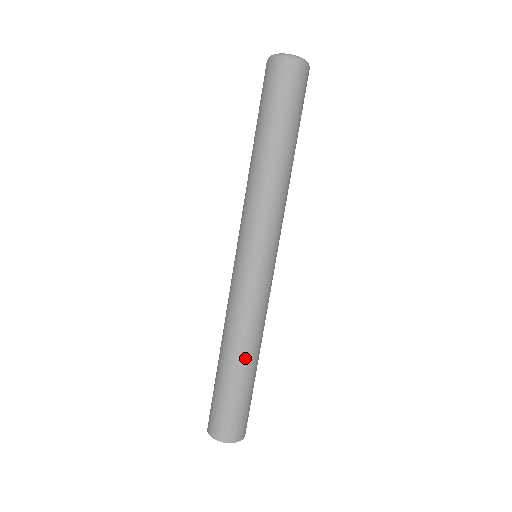
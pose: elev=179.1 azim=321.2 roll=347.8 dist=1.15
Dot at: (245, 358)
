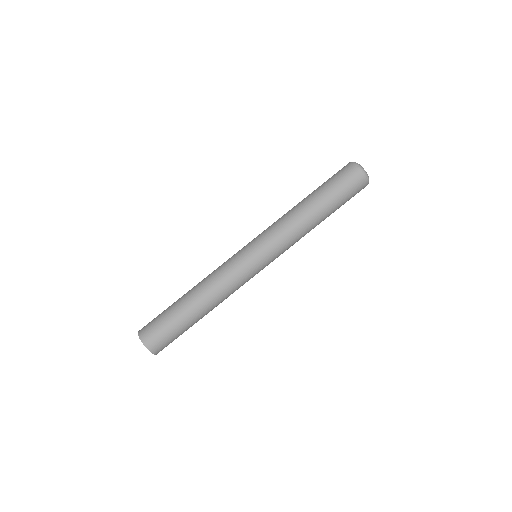
Dot at: (202, 307)
